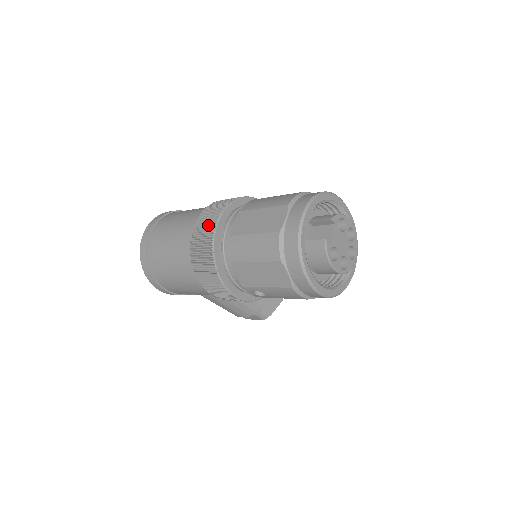
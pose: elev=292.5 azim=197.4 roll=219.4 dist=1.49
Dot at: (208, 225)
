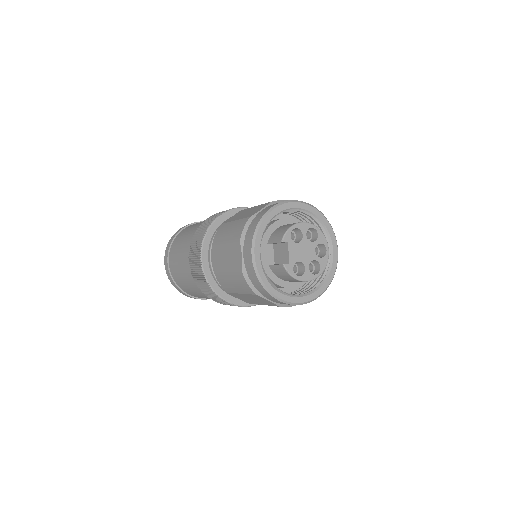
Dot at: (196, 264)
